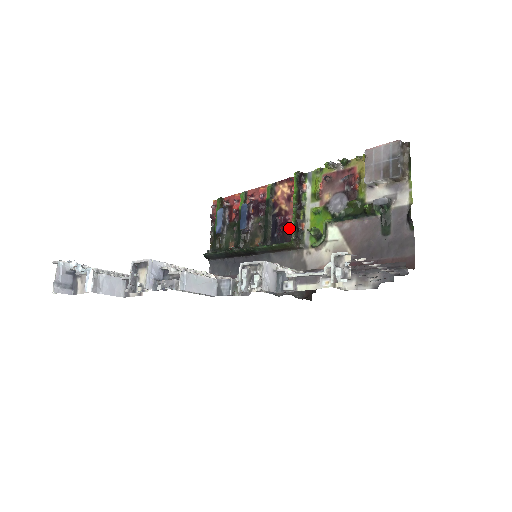
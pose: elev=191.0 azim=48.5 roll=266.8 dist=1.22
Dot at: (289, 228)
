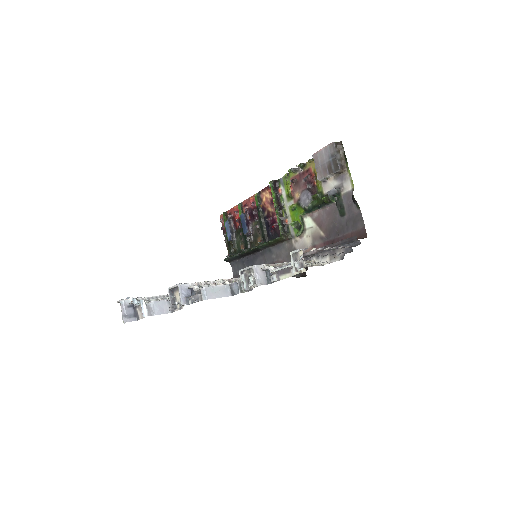
Dot at: (278, 225)
